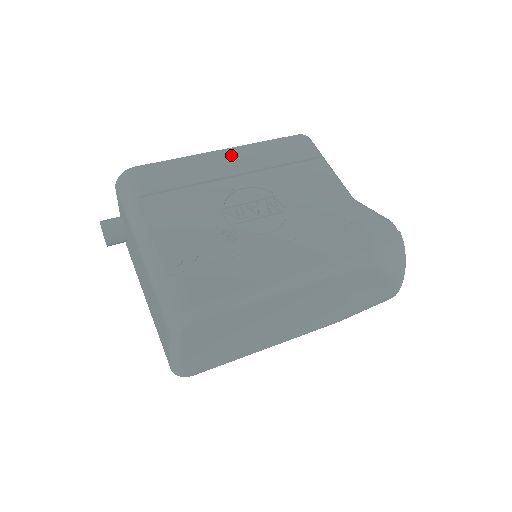
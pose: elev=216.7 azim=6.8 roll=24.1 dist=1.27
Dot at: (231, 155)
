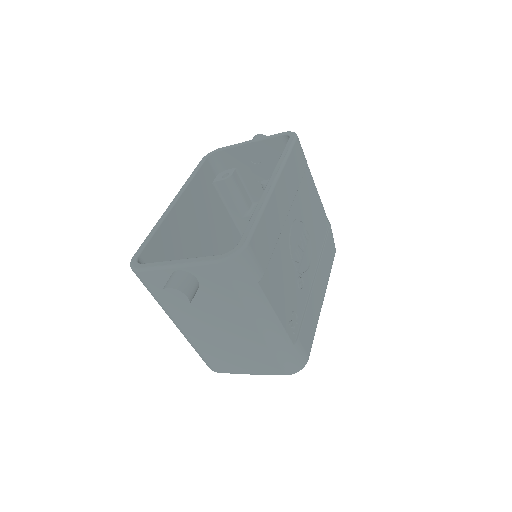
Dot at: (282, 189)
